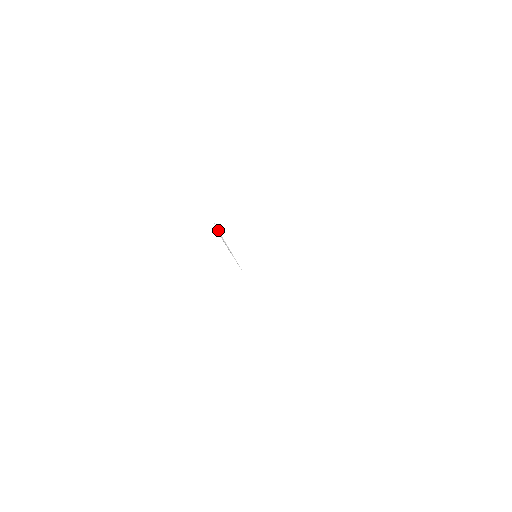
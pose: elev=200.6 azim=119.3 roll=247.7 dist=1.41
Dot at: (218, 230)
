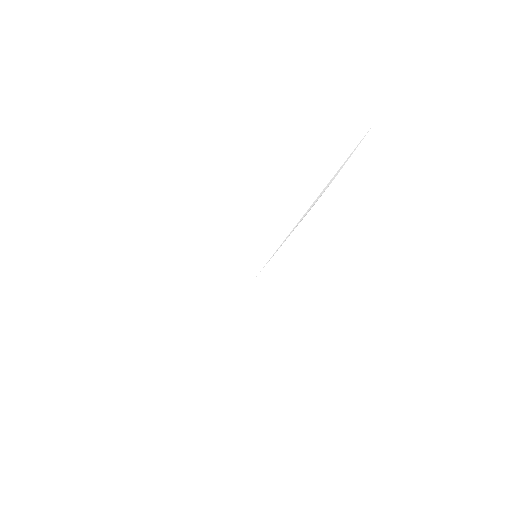
Dot at: occluded
